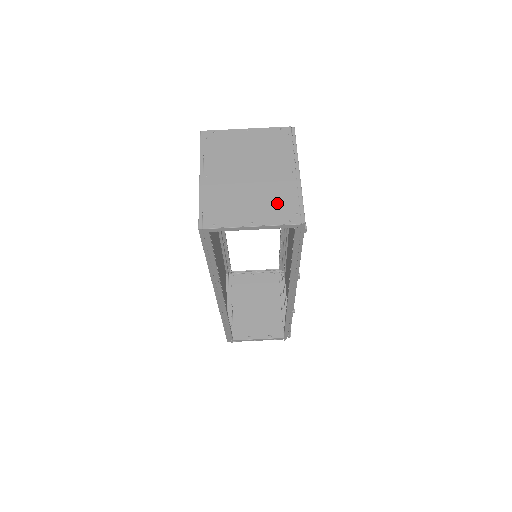
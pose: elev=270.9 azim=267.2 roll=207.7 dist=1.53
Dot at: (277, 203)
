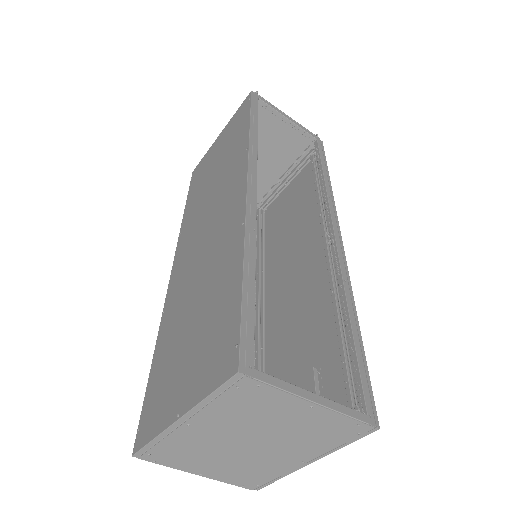
Dot at: (248, 473)
